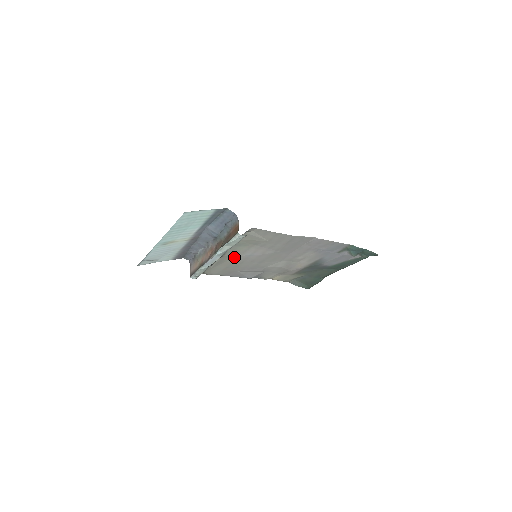
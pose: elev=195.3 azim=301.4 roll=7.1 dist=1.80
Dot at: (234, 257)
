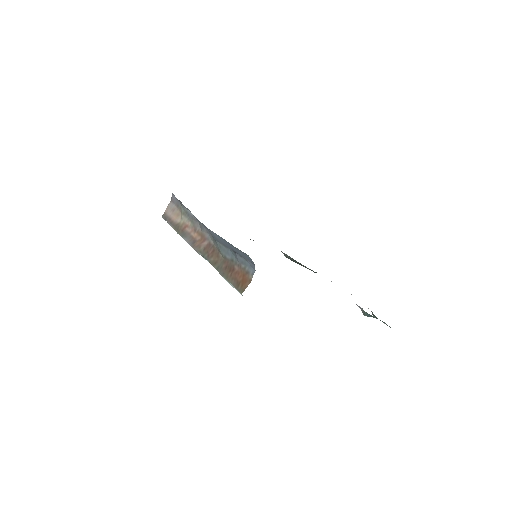
Dot at: occluded
